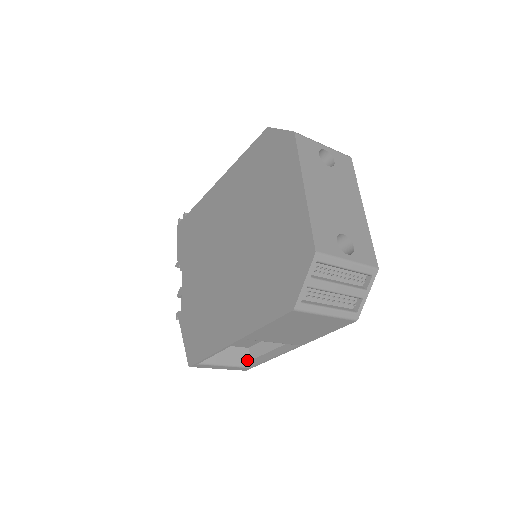
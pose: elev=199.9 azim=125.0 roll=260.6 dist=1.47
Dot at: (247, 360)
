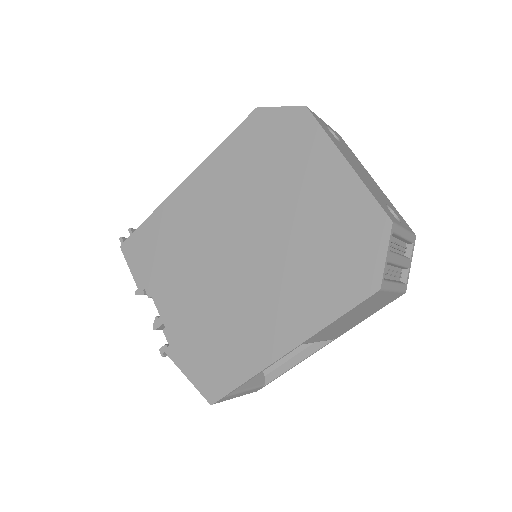
Dot at: (261, 378)
